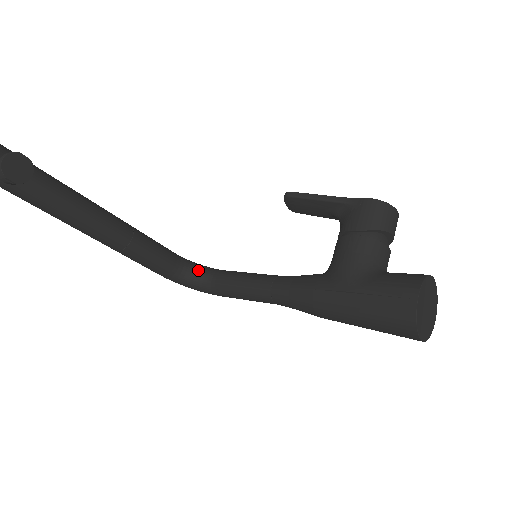
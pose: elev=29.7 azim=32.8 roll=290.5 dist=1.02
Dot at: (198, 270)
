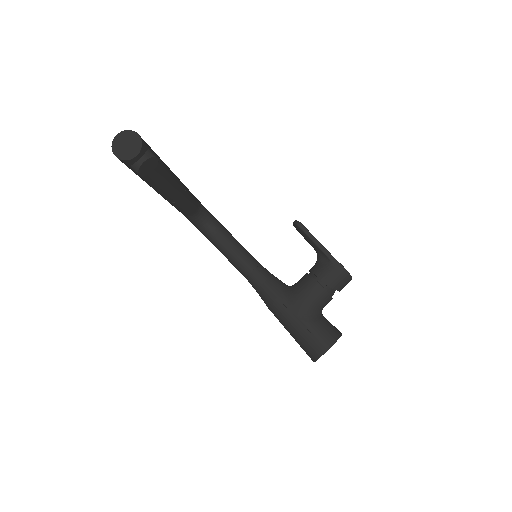
Dot at: (206, 219)
